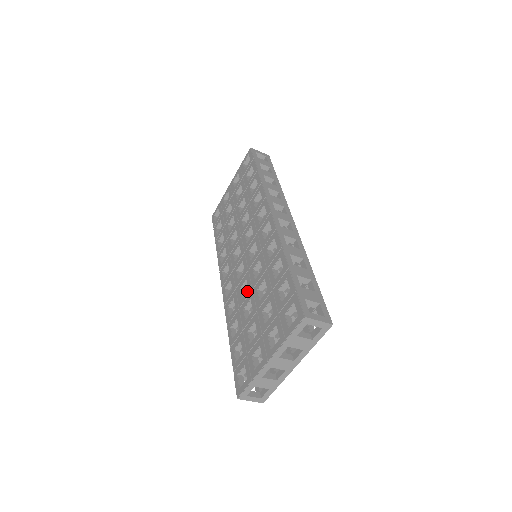
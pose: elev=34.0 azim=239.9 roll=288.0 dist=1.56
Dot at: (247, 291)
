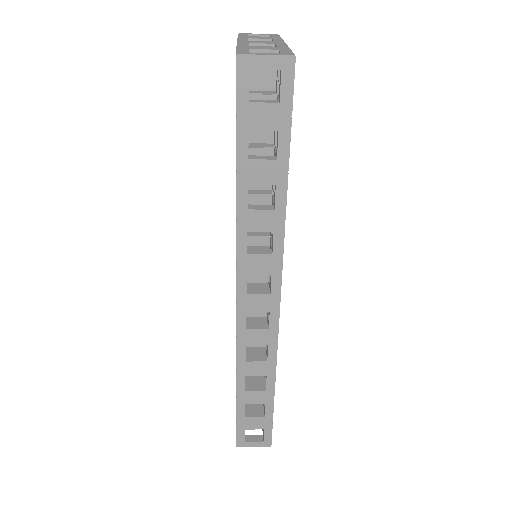
Dot at: occluded
